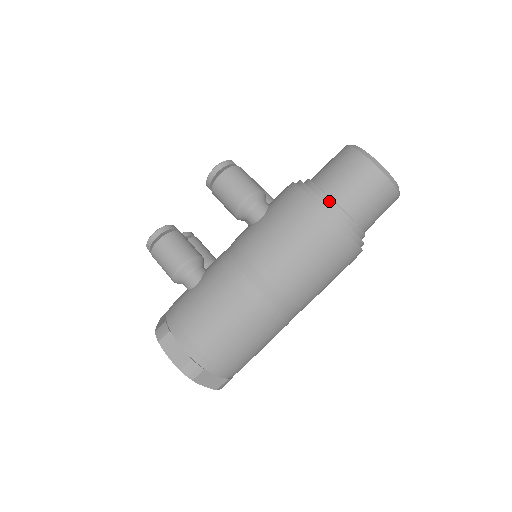
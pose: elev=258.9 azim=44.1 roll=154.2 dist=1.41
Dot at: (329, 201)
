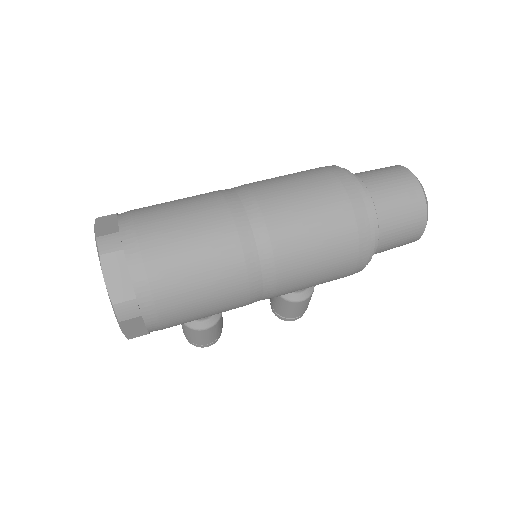
Dot at: occluded
